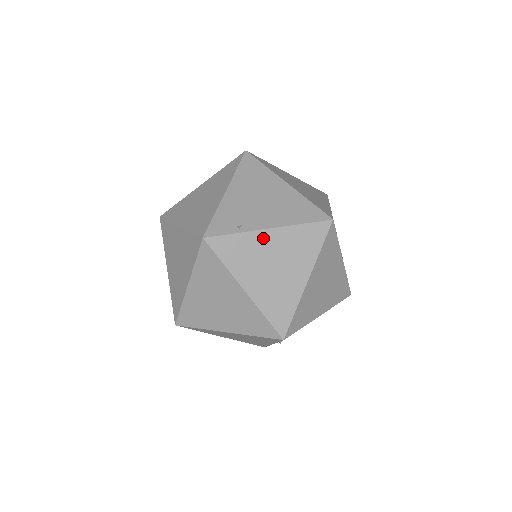
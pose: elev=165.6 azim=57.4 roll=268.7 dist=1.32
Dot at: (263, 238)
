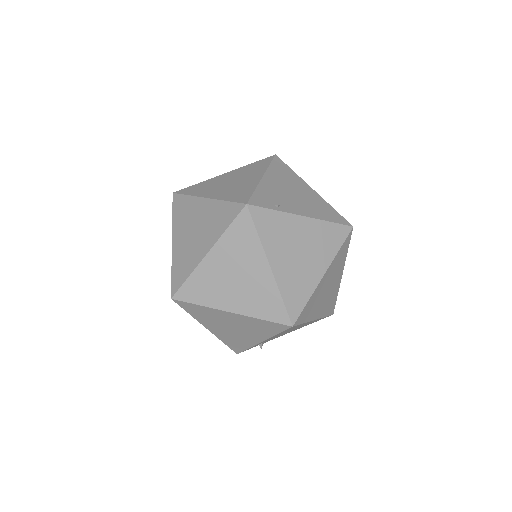
Dot at: (296, 223)
